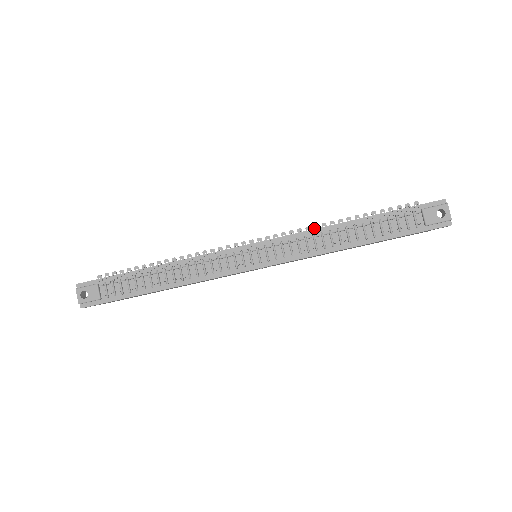
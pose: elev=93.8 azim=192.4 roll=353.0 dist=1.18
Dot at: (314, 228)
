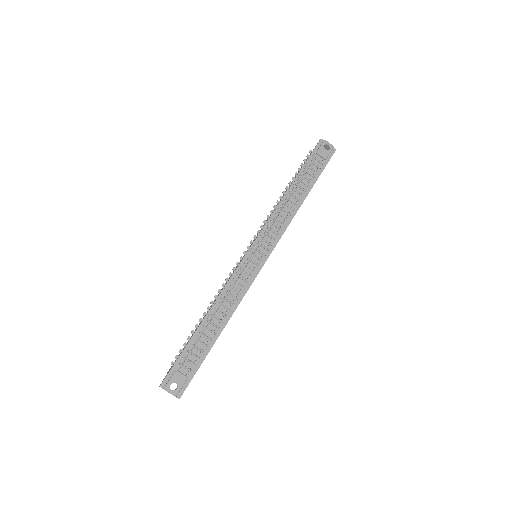
Dot at: (275, 209)
